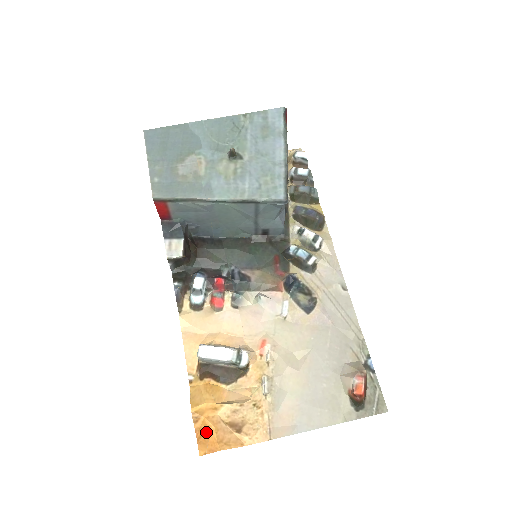
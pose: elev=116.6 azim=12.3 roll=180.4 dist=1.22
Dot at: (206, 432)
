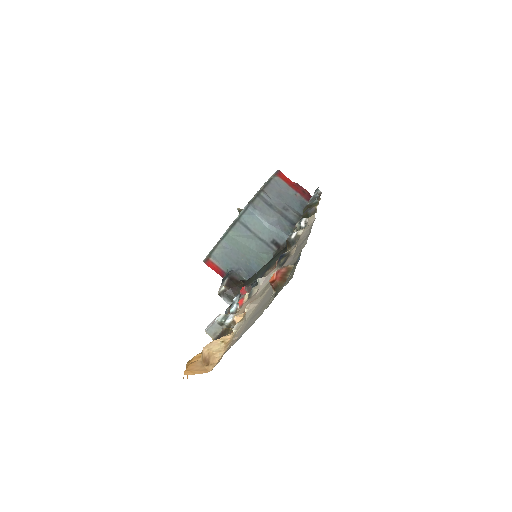
Dot at: occluded
